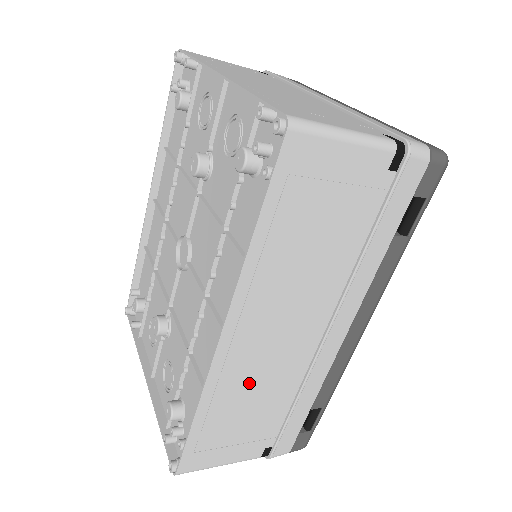
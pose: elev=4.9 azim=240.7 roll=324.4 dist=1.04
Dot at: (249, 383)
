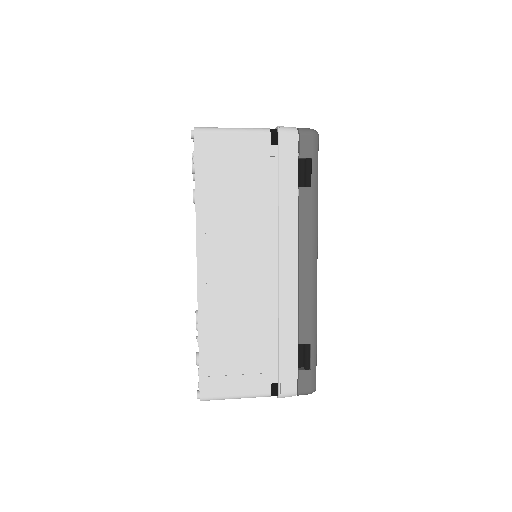
Dot at: (232, 311)
